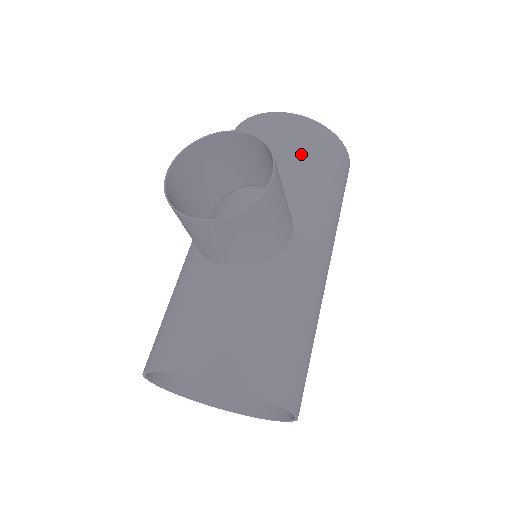
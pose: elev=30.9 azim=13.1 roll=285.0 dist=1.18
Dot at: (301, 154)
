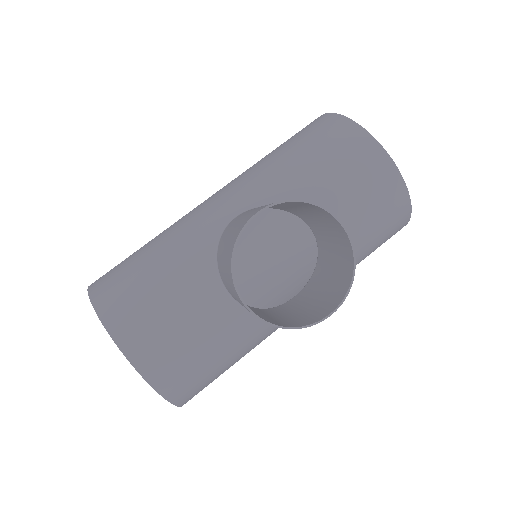
Dot at: (370, 227)
